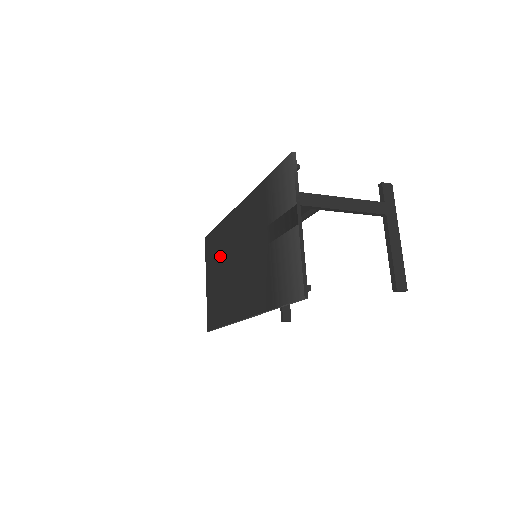
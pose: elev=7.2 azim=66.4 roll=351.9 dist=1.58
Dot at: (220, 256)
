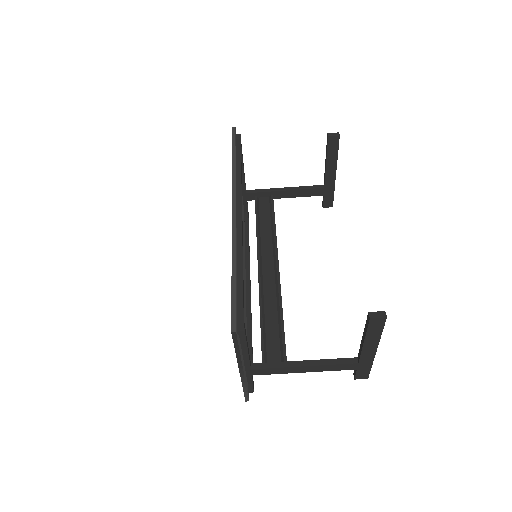
Dot at: occluded
